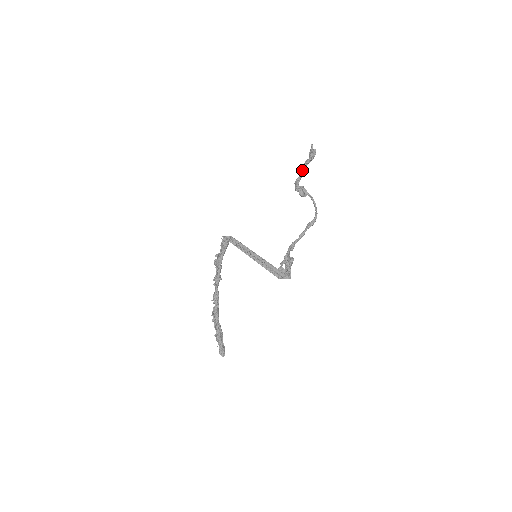
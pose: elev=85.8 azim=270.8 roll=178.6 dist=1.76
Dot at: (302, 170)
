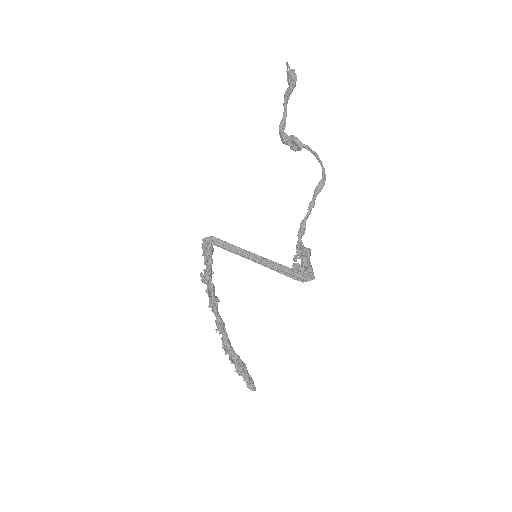
Dot at: (284, 108)
